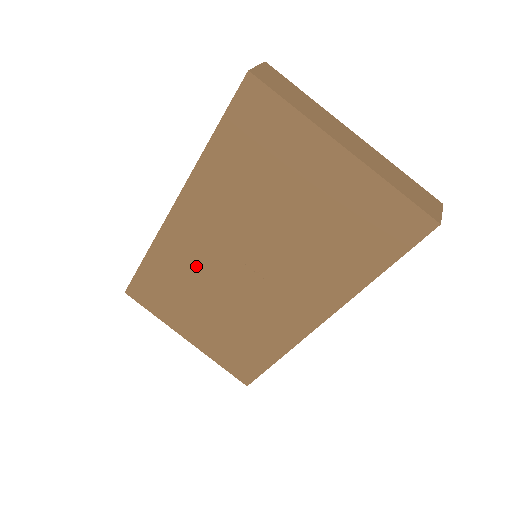
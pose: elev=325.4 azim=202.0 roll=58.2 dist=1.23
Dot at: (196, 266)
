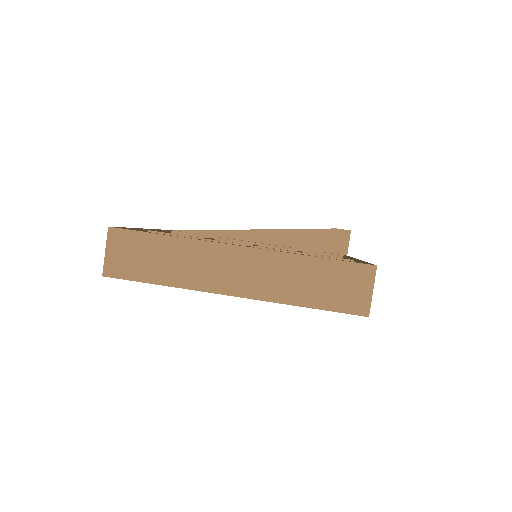
Dot at: occluded
